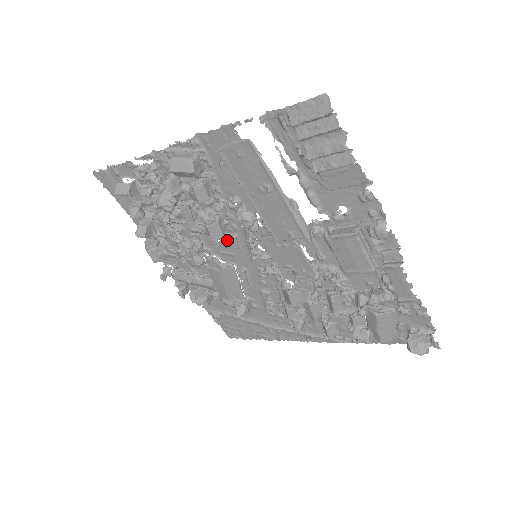
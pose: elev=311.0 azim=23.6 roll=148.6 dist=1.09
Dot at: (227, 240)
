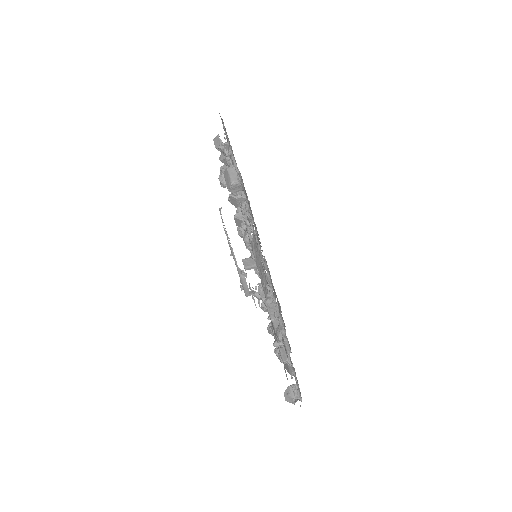
Dot at: occluded
